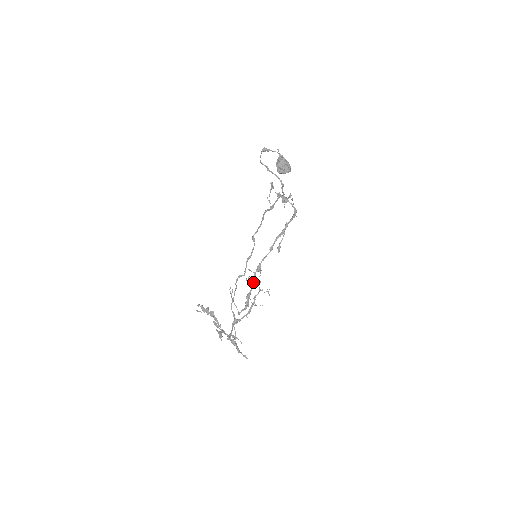
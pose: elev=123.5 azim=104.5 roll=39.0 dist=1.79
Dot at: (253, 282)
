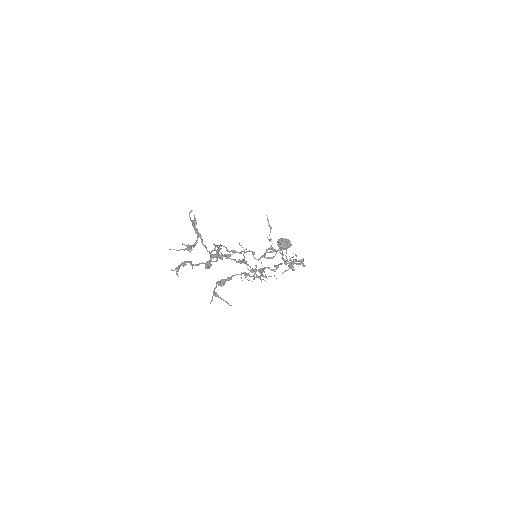
Dot at: occluded
